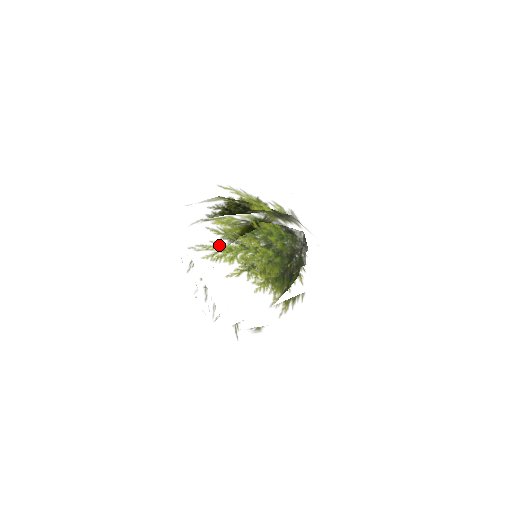
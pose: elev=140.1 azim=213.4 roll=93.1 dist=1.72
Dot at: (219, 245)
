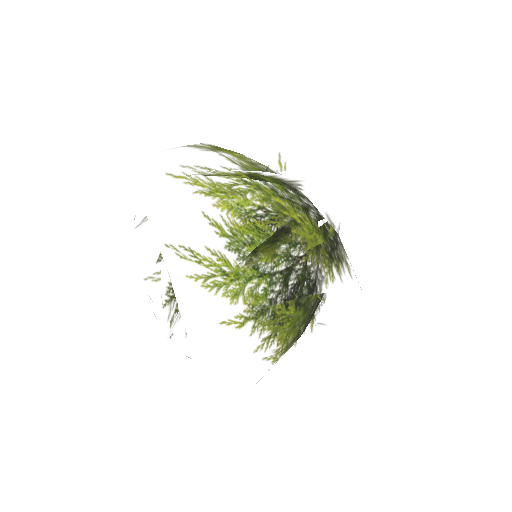
Dot at: (221, 263)
